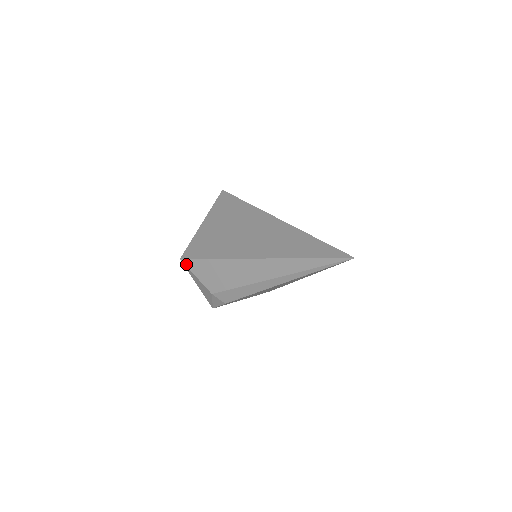
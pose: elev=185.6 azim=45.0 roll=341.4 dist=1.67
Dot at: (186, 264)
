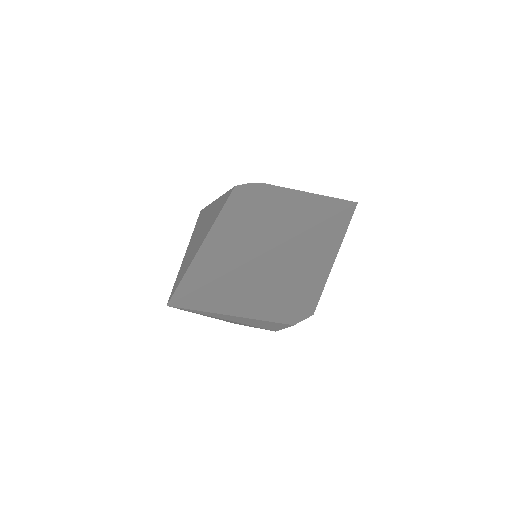
Dot at: occluded
